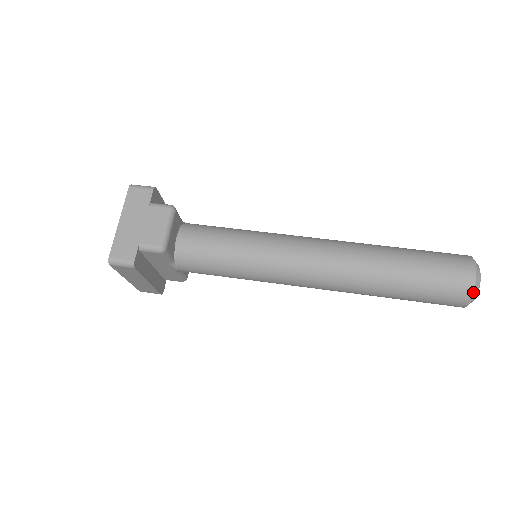
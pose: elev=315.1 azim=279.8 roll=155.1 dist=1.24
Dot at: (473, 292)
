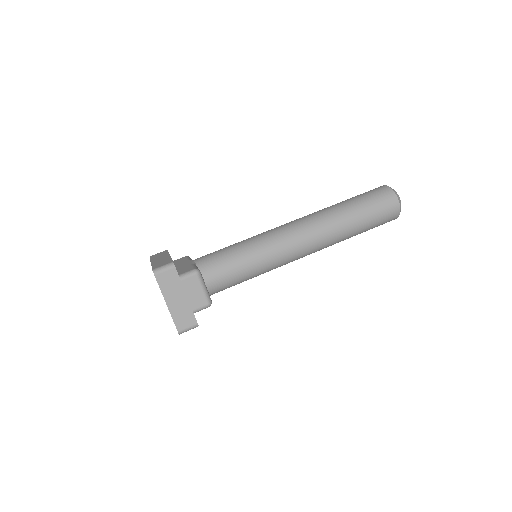
Dot at: (399, 214)
